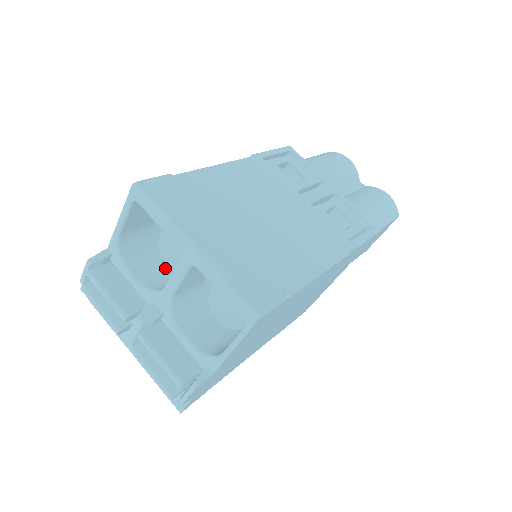
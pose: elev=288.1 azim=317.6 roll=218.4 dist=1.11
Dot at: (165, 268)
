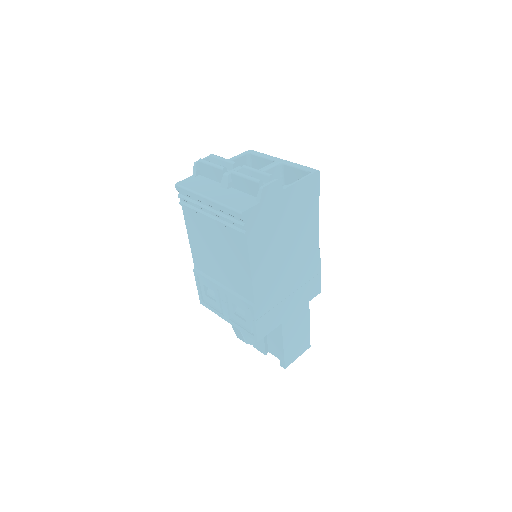
Dot at: occluded
